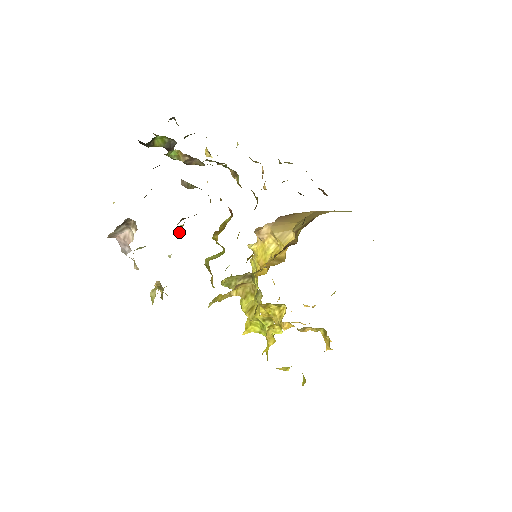
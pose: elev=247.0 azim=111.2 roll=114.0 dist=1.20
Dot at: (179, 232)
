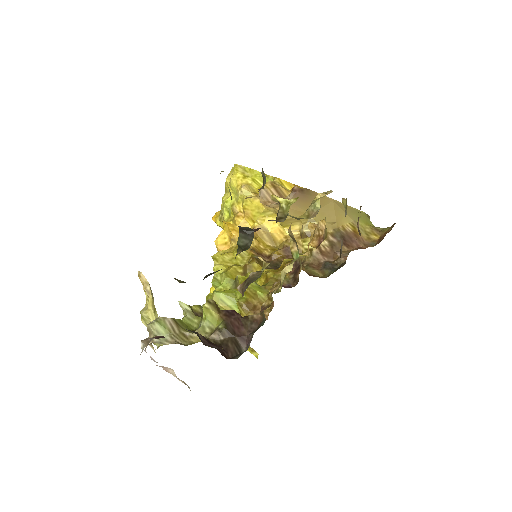
Dot at: (212, 325)
